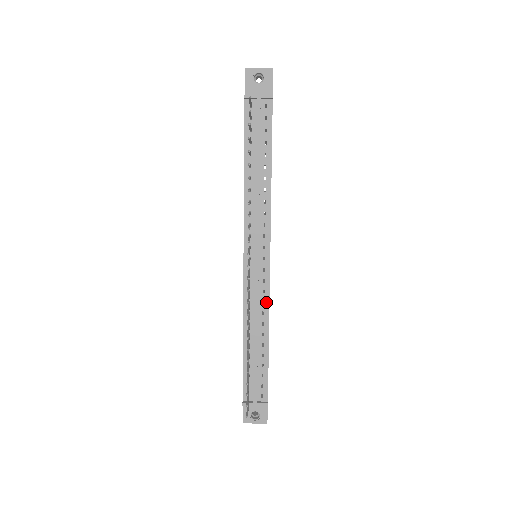
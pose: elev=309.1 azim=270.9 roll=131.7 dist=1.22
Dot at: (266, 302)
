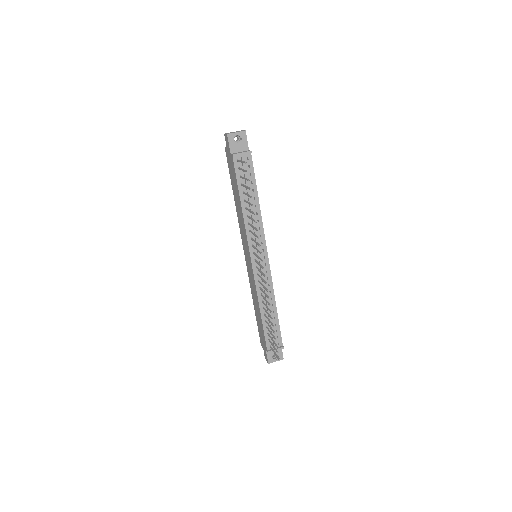
Dot at: (271, 285)
